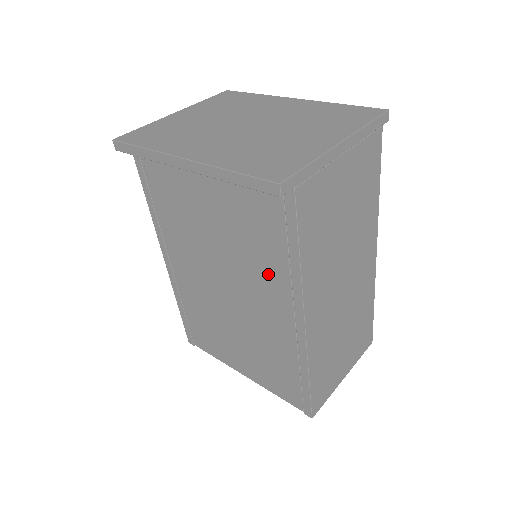
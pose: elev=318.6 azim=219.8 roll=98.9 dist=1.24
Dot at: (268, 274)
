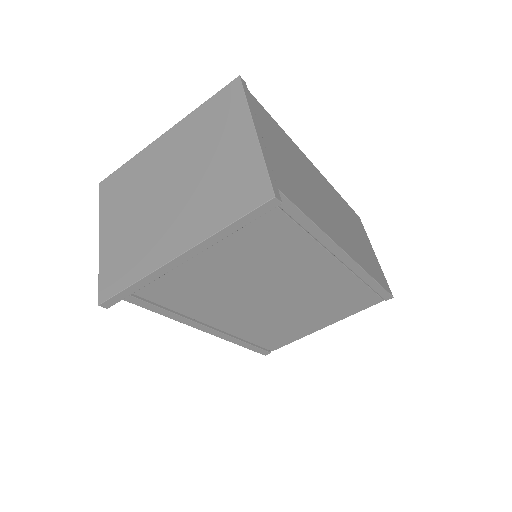
Dot at: (296, 255)
